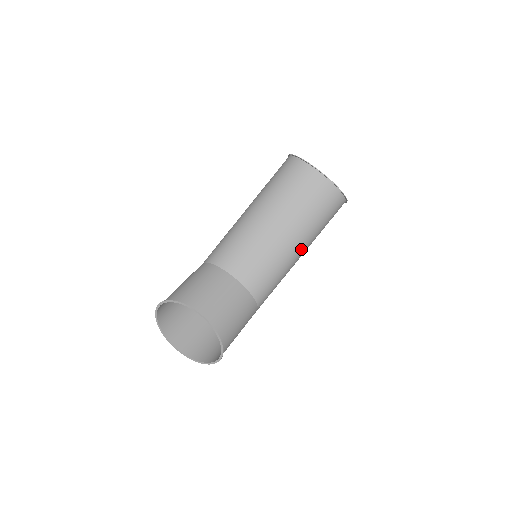
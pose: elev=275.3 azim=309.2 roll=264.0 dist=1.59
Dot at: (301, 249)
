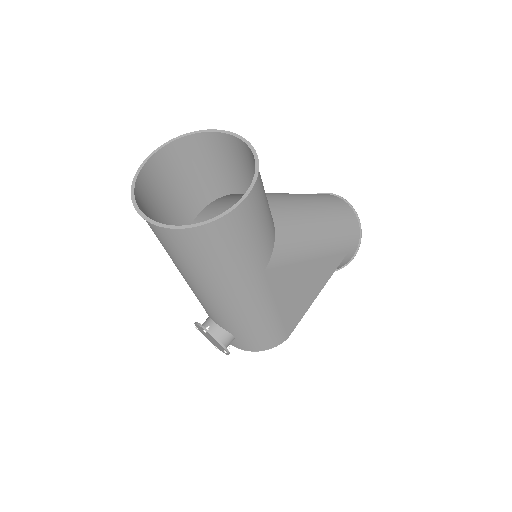
Dot at: (324, 236)
